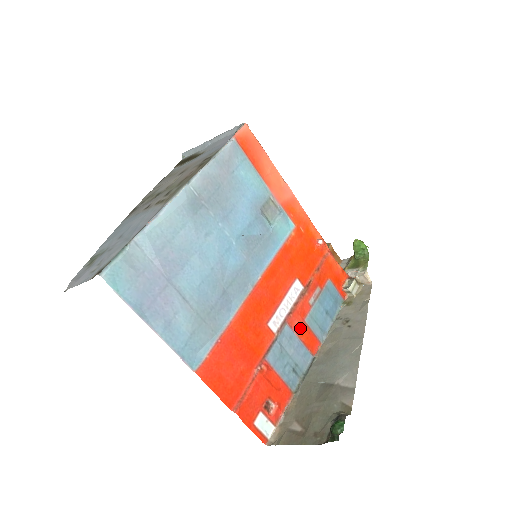
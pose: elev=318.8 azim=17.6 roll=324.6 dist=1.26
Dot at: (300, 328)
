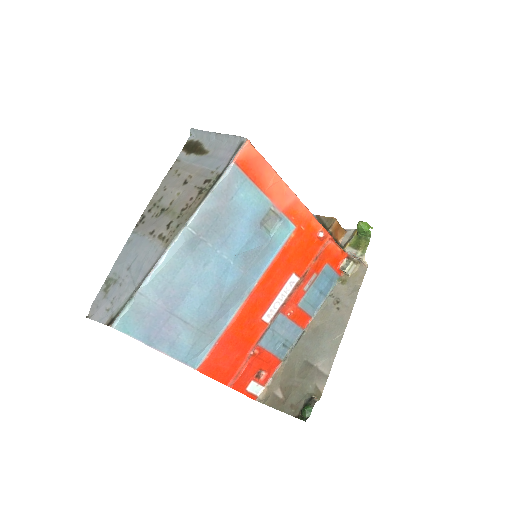
Dot at: (292, 313)
